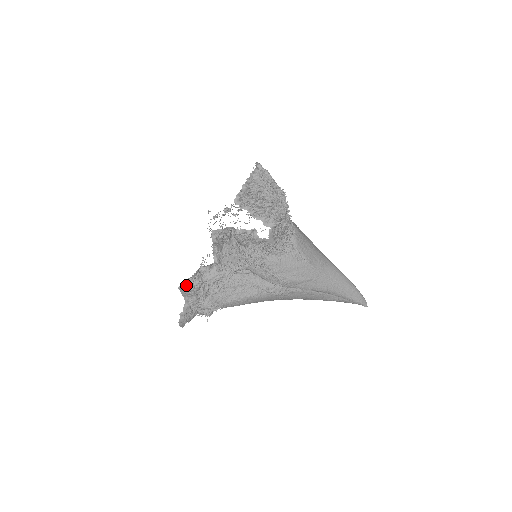
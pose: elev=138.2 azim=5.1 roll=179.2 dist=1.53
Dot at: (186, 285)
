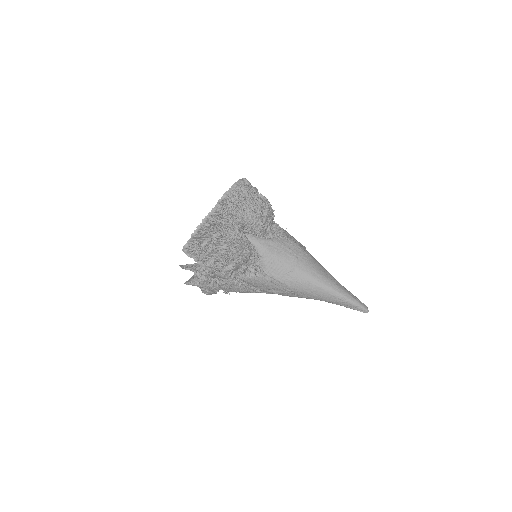
Dot at: (190, 283)
